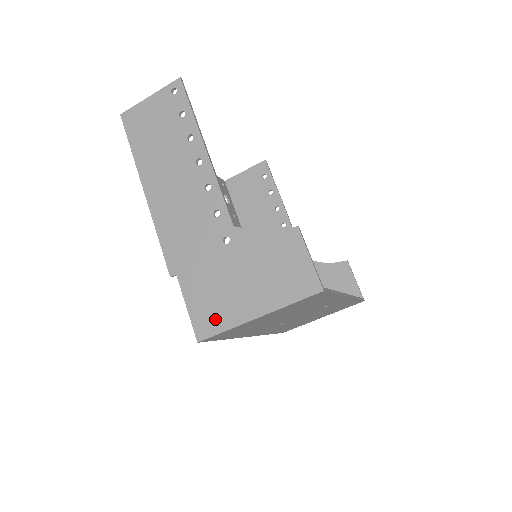
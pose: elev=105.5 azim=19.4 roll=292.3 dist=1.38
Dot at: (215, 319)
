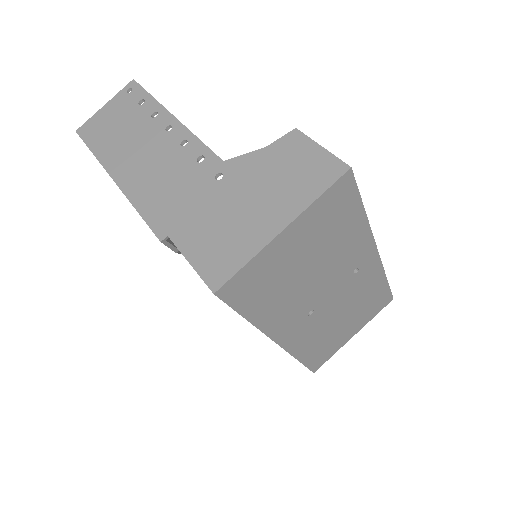
Dot at: (229, 257)
